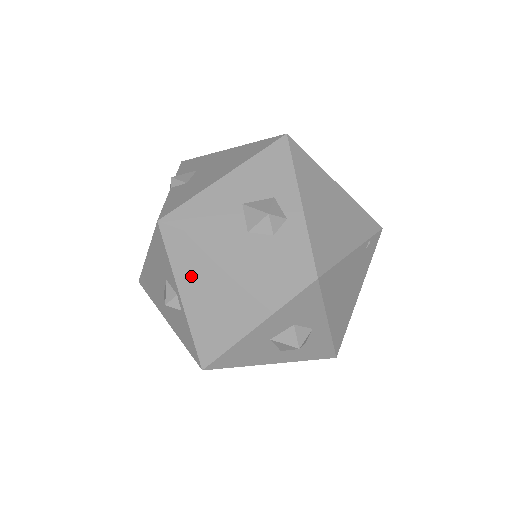
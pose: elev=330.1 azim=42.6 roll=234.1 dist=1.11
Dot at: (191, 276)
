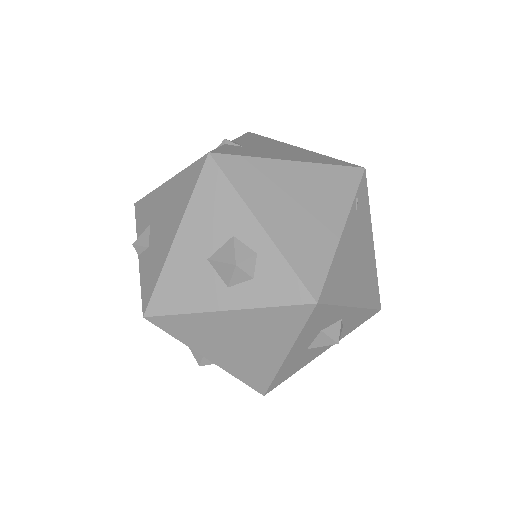
Dot at: (204, 342)
